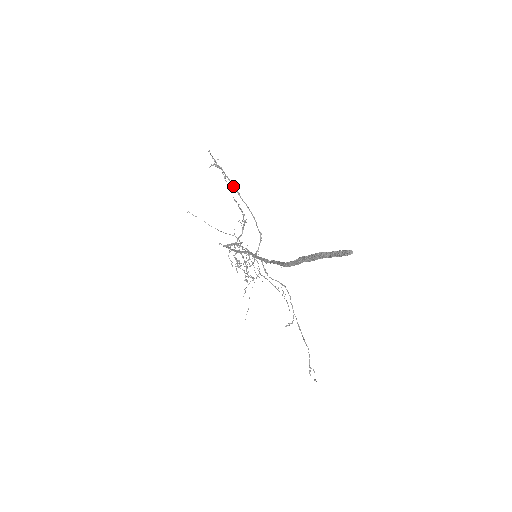
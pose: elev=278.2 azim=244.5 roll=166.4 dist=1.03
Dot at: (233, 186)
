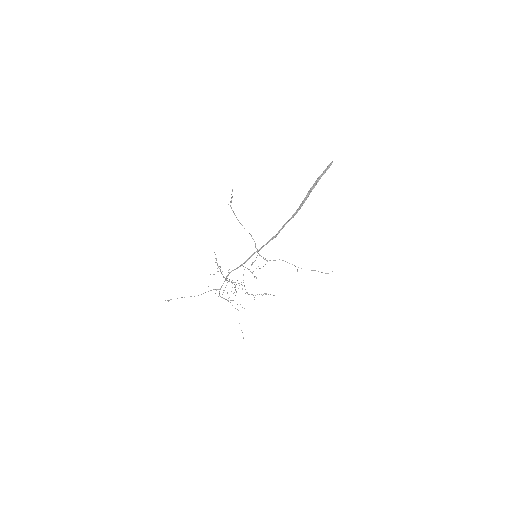
Dot at: occluded
